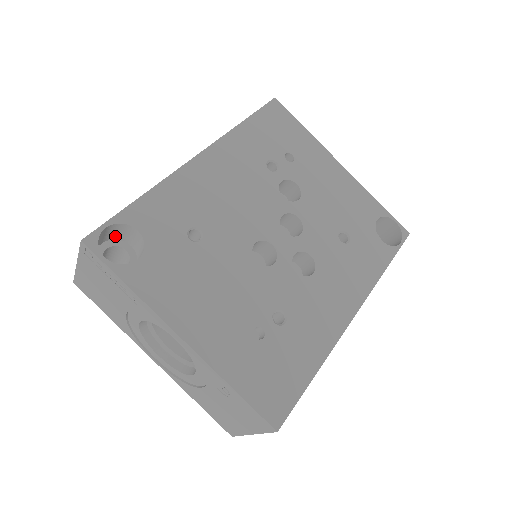
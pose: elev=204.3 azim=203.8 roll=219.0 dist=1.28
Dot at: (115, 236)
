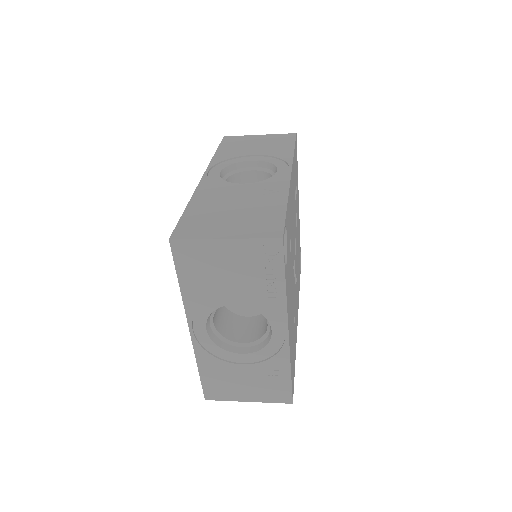
Dot at: occluded
